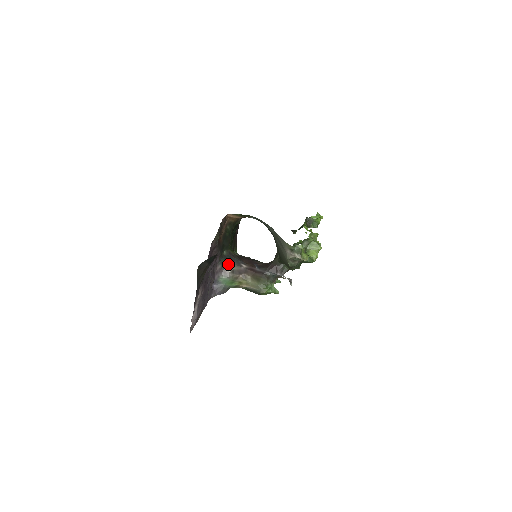
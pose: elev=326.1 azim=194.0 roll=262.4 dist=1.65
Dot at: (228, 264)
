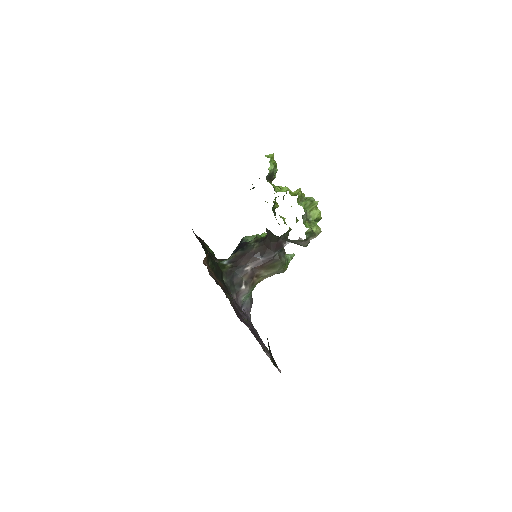
Dot at: (236, 284)
